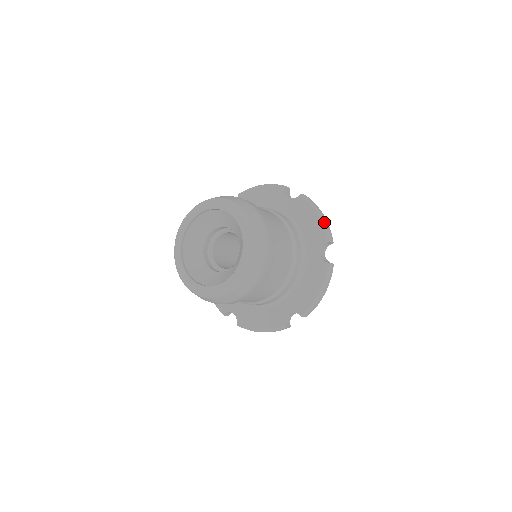
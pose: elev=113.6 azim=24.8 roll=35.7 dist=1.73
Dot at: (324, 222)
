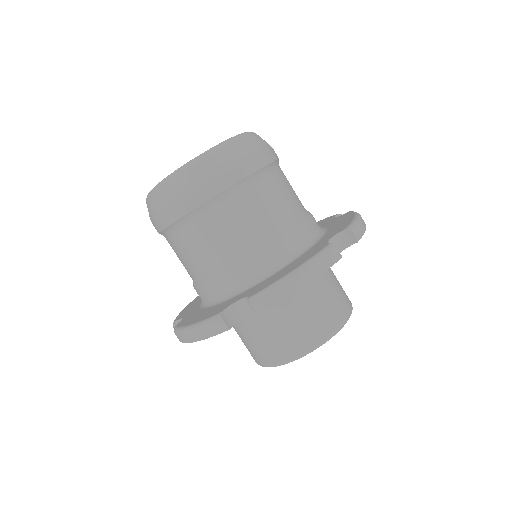
Dot at: (358, 219)
